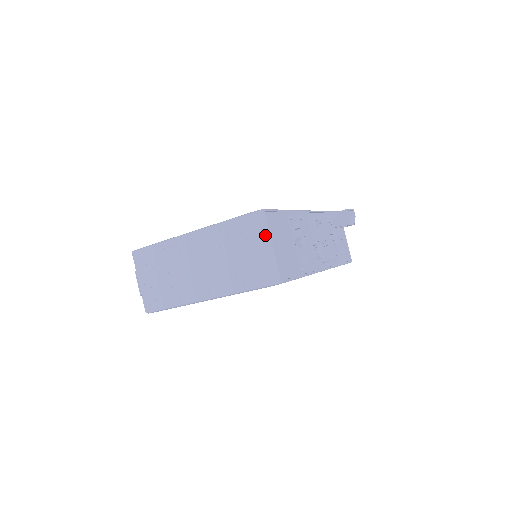
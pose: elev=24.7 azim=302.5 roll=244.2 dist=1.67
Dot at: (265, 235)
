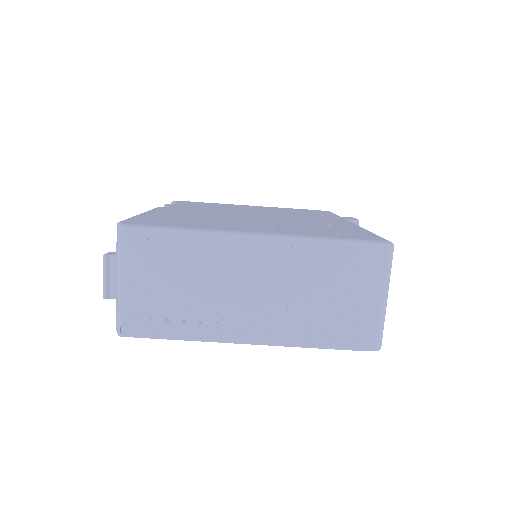
Dot at: (387, 282)
